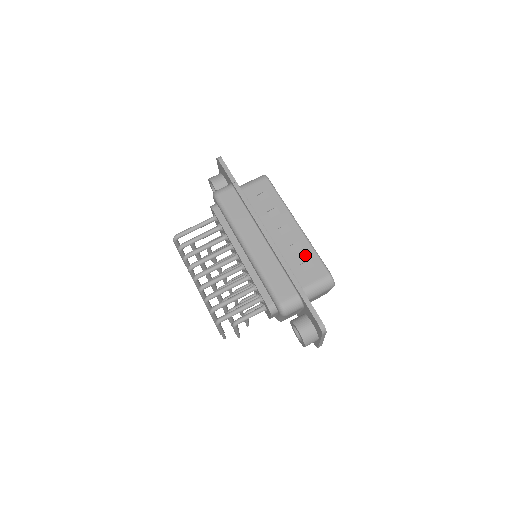
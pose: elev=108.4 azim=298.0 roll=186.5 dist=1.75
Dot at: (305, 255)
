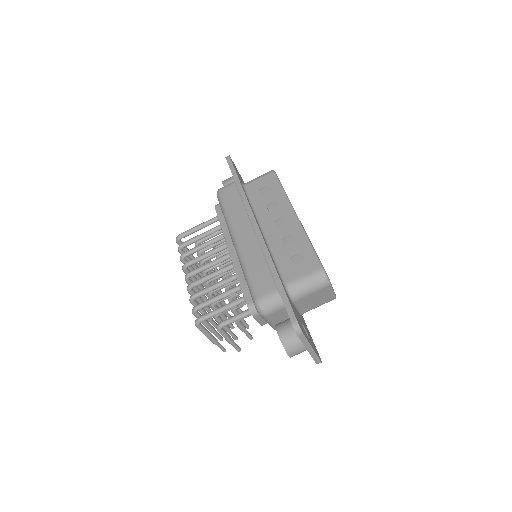
Dot at: (297, 247)
